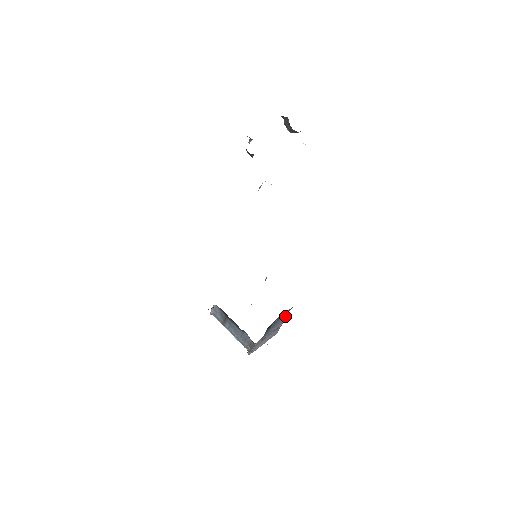
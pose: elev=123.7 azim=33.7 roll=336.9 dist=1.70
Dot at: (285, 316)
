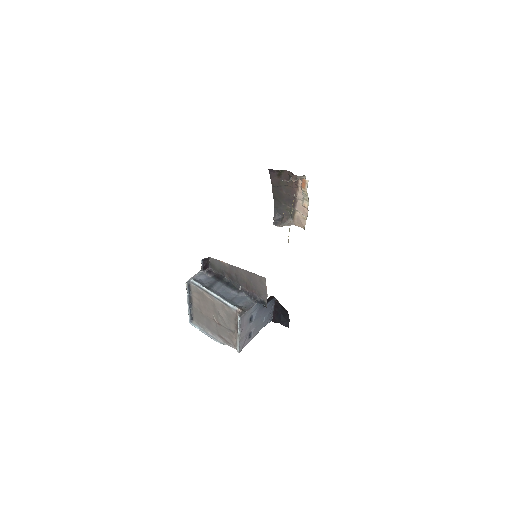
Dot at: (260, 328)
